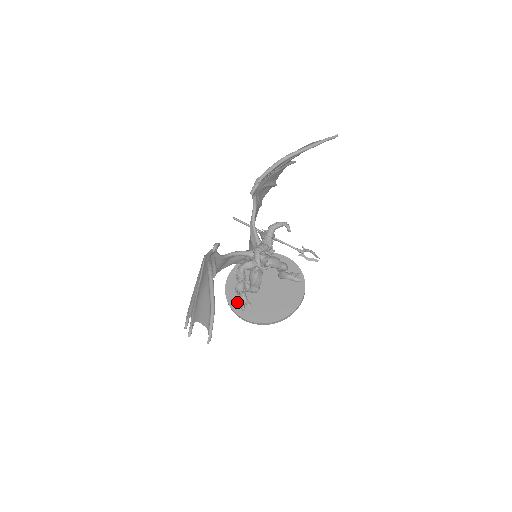
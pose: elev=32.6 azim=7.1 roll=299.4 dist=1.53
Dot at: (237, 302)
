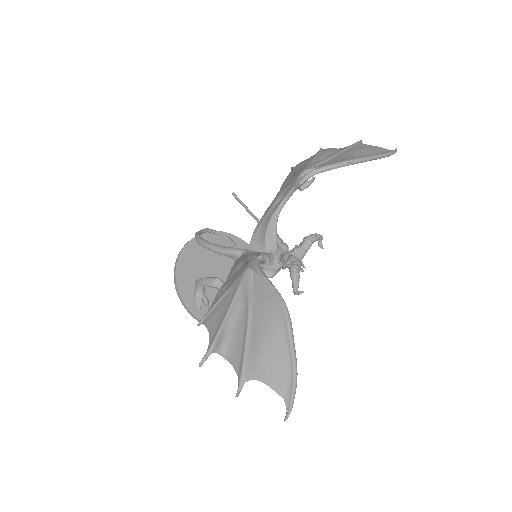
Dot at: (191, 294)
